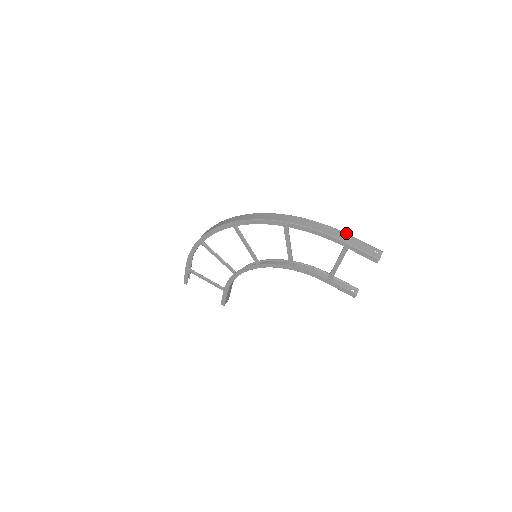
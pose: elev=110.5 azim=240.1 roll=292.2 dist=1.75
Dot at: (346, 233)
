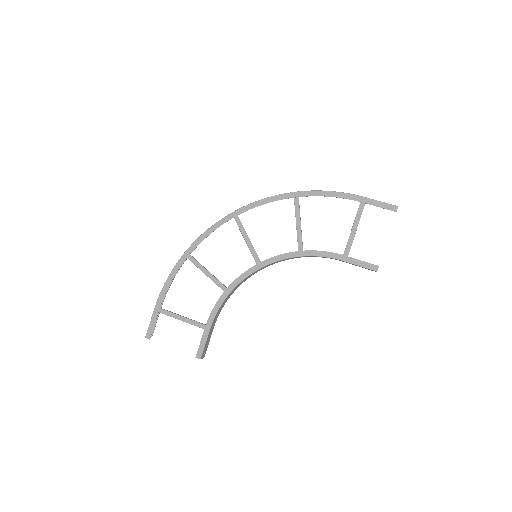
Dot at: occluded
